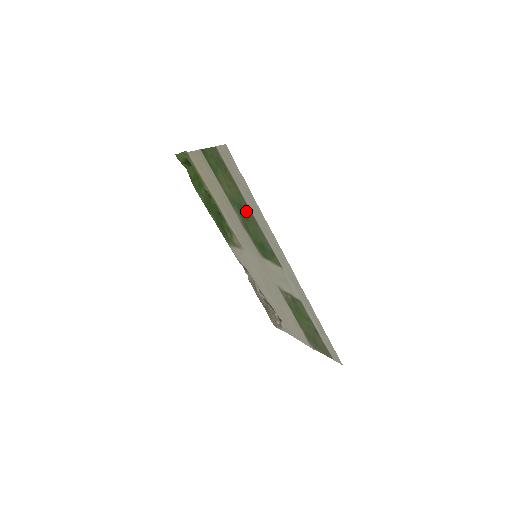
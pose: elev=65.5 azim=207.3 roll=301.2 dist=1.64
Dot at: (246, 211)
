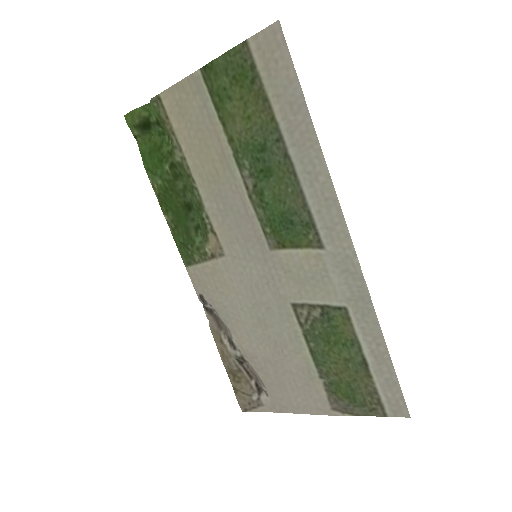
Dot at: (273, 154)
